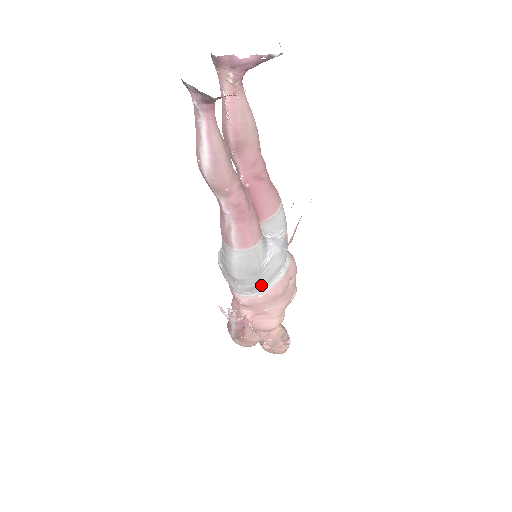
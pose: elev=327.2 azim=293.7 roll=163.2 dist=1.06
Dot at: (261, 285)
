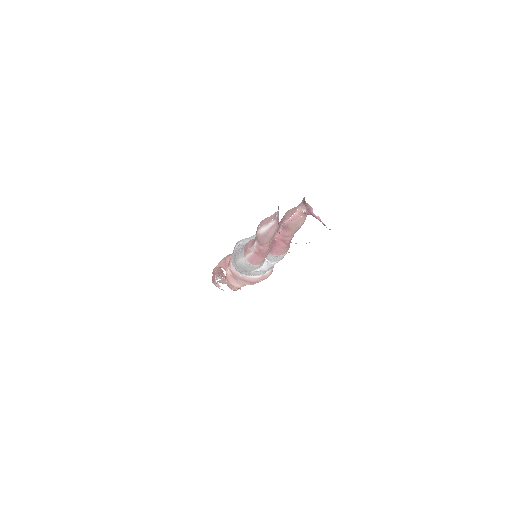
Dot at: (245, 274)
